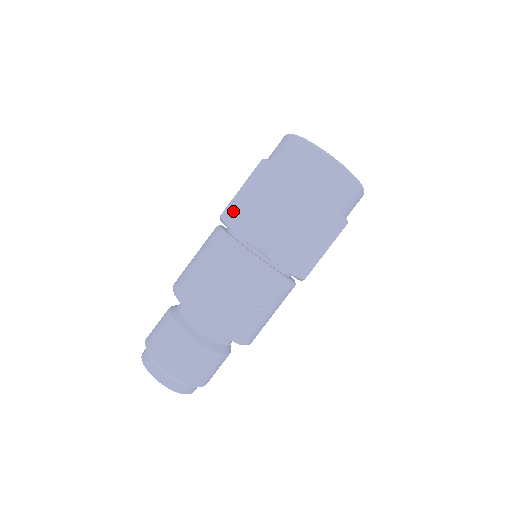
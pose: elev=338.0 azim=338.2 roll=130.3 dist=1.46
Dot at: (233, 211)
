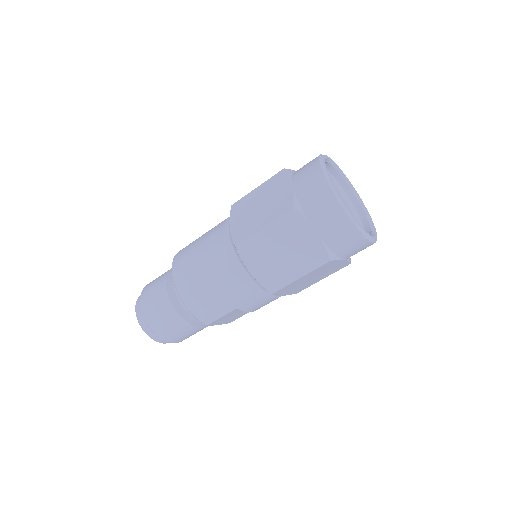
Dot at: (250, 248)
